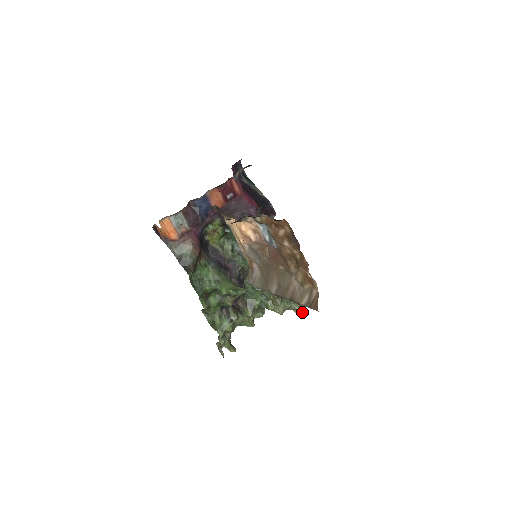
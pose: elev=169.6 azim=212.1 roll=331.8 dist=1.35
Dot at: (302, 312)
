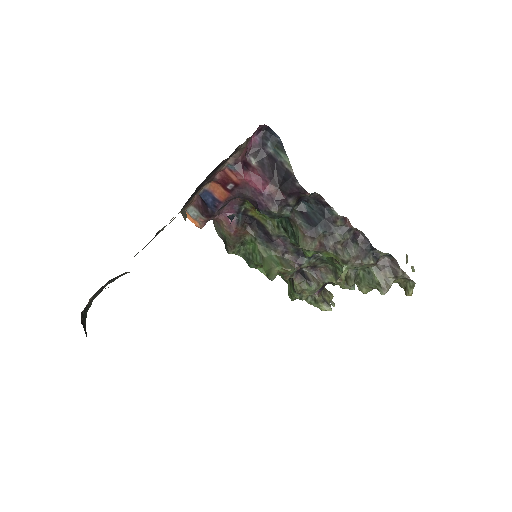
Dot at: (406, 292)
